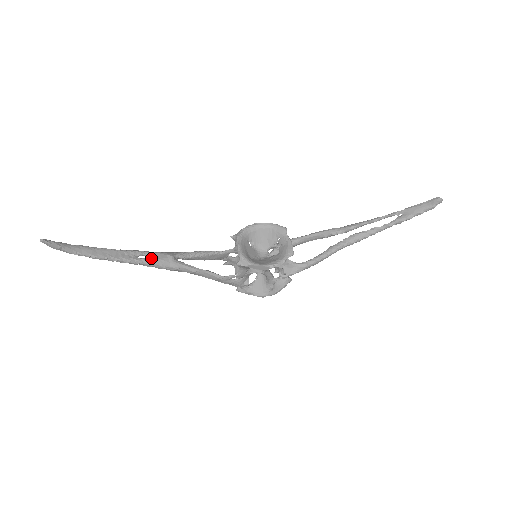
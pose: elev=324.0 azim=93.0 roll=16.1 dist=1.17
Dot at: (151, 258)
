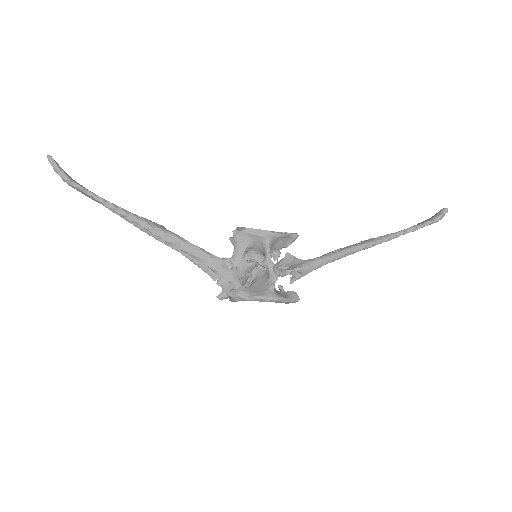
Dot at: (141, 218)
